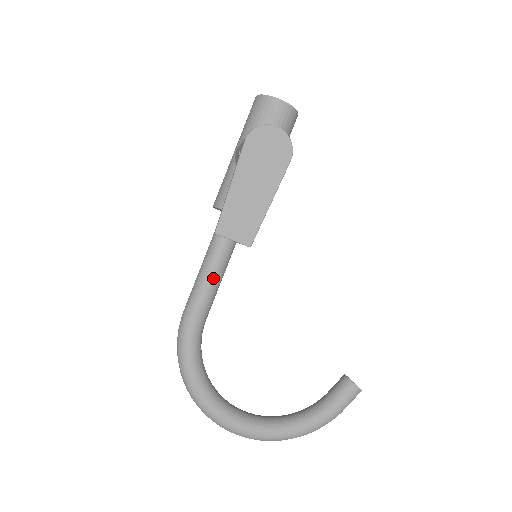
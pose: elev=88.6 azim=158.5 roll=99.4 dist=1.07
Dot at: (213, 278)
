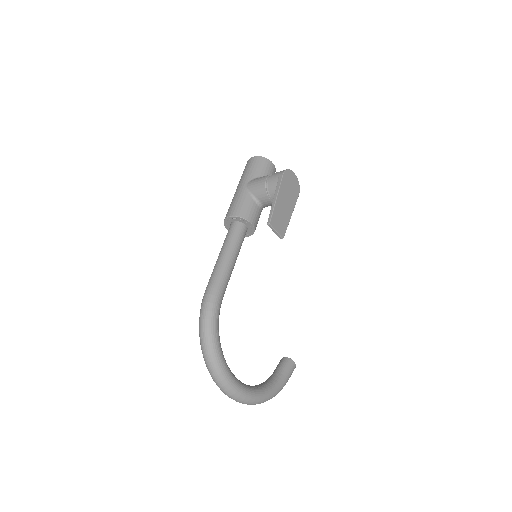
Dot at: (232, 265)
